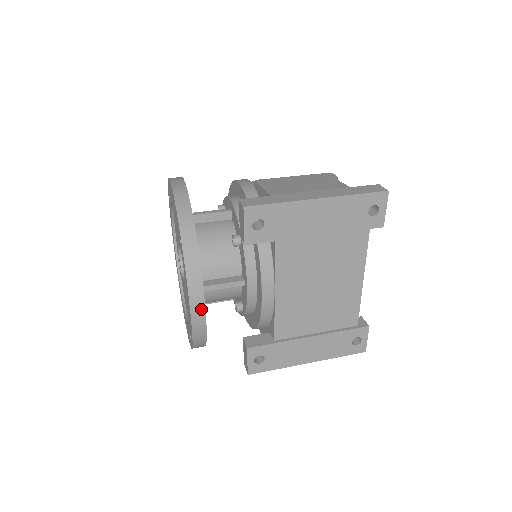
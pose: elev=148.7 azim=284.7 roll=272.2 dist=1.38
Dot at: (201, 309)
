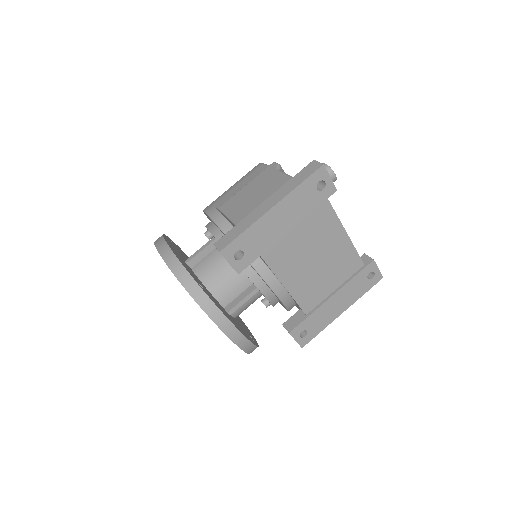
Dot at: (237, 333)
